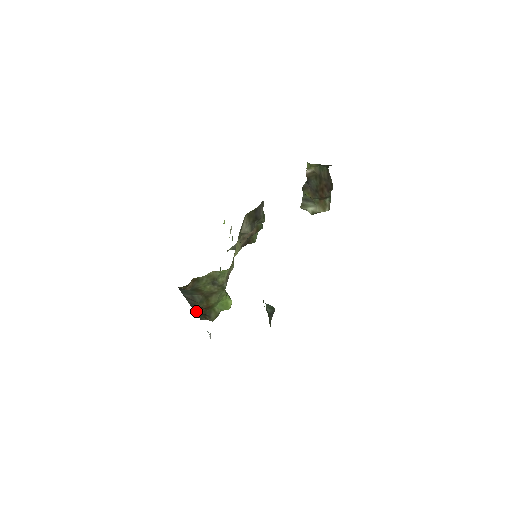
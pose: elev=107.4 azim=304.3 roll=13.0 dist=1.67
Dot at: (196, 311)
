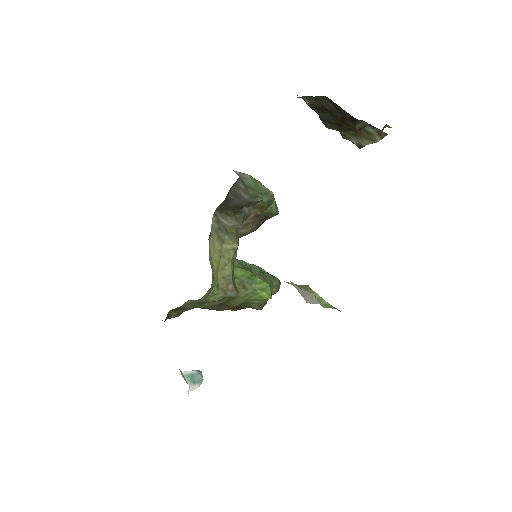
Dot at: occluded
